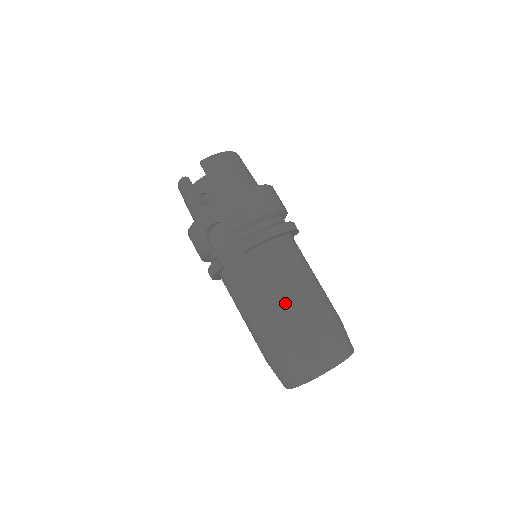
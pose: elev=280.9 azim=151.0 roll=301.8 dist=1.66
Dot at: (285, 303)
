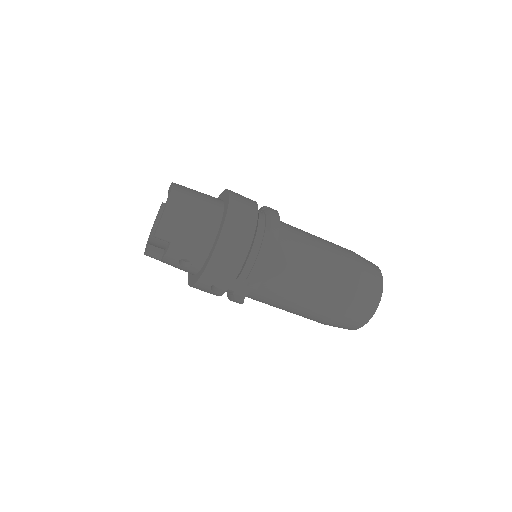
Dot at: (315, 296)
